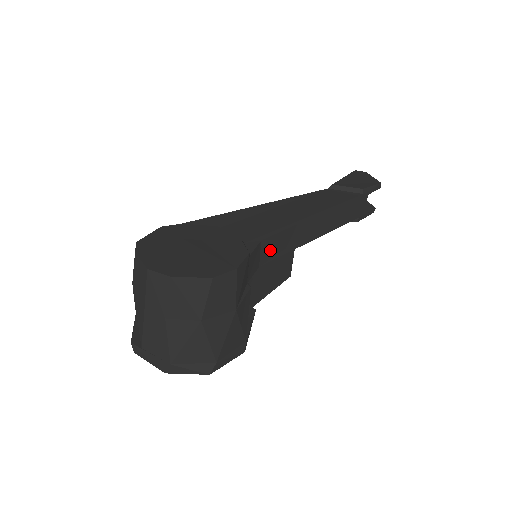
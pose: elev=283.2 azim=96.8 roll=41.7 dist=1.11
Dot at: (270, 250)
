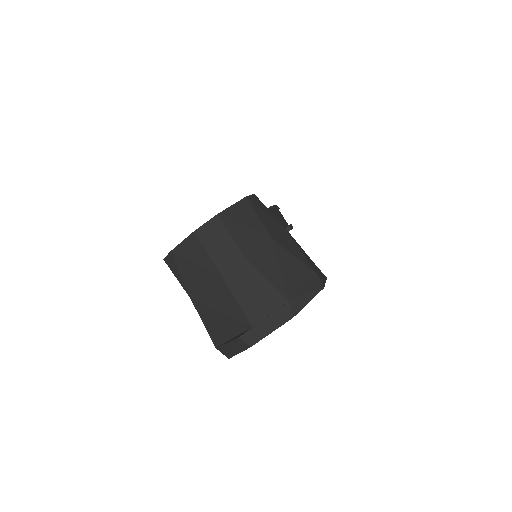
Dot at: occluded
